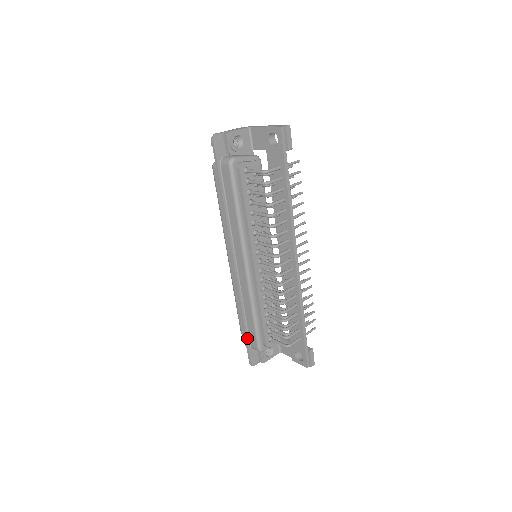
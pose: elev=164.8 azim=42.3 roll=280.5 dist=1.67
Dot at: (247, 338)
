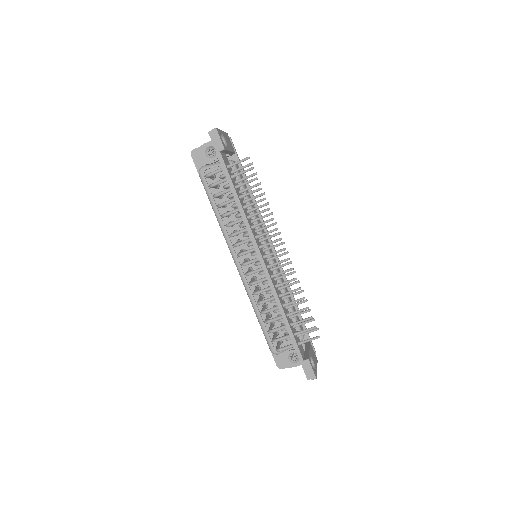
Dot at: occluded
